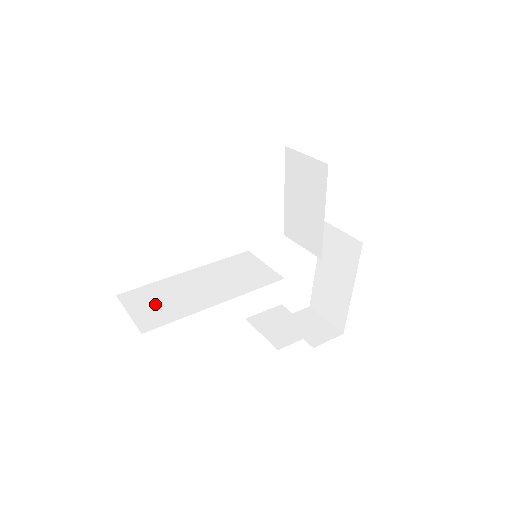
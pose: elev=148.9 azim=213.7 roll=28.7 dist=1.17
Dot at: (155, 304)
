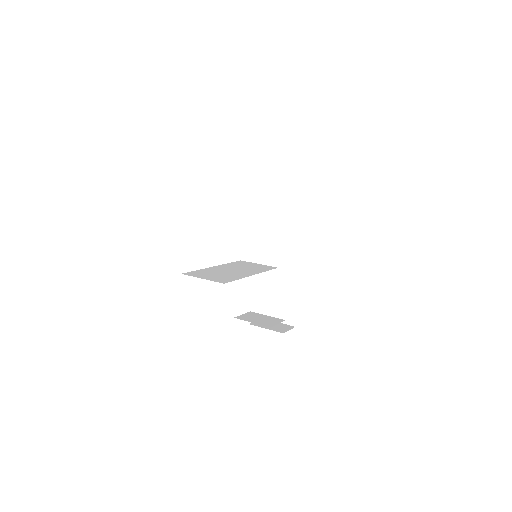
Dot at: (214, 276)
